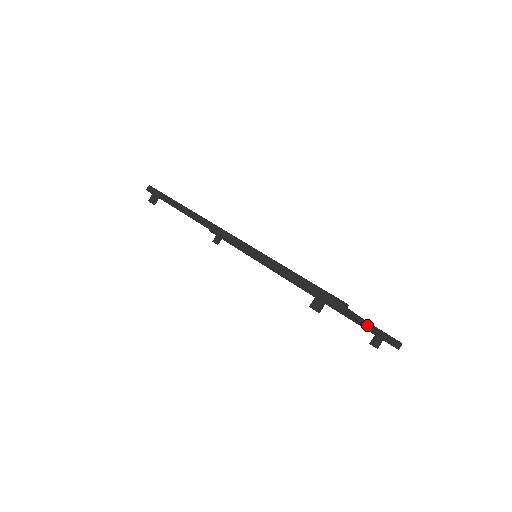
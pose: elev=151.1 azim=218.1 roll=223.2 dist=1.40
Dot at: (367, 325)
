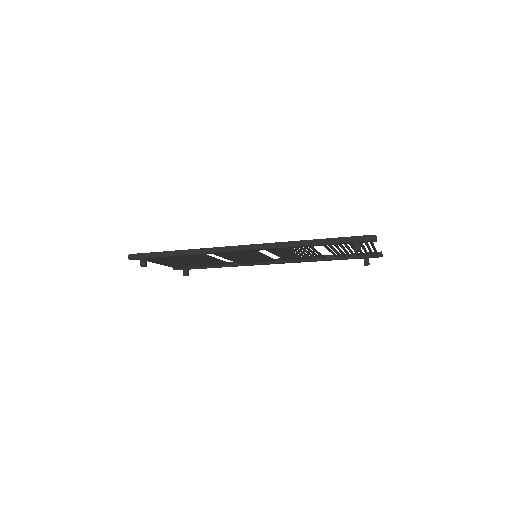
Dot at: (374, 247)
